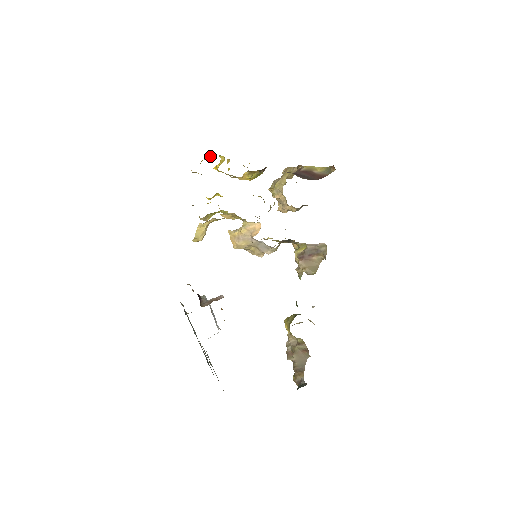
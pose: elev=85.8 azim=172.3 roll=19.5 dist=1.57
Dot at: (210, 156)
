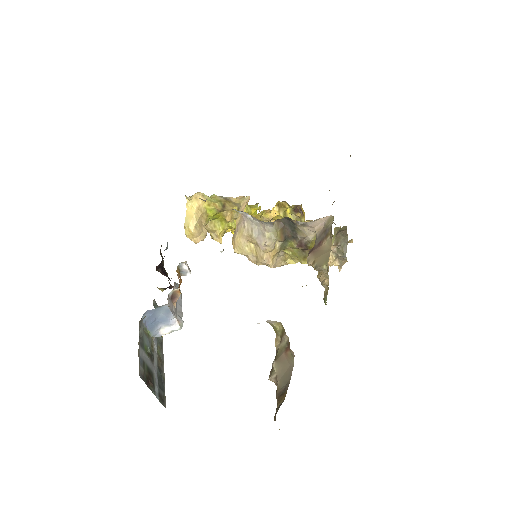
Dot at: (247, 207)
